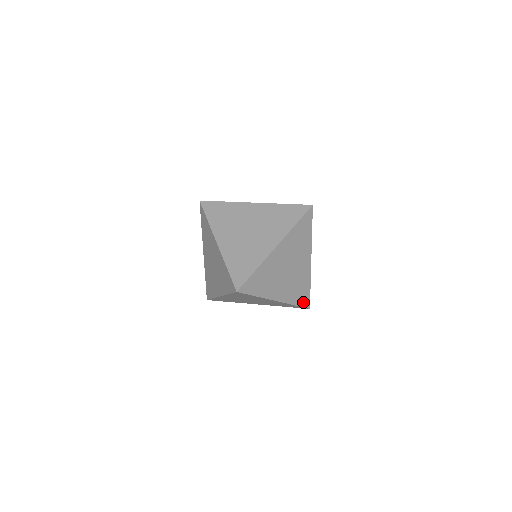
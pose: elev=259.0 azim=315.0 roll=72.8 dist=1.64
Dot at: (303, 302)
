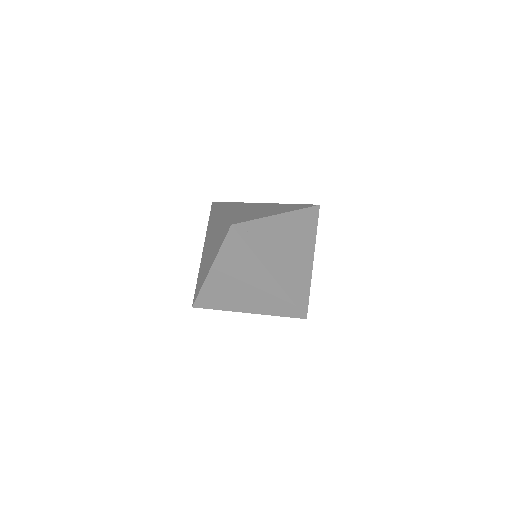
Dot at: occluded
